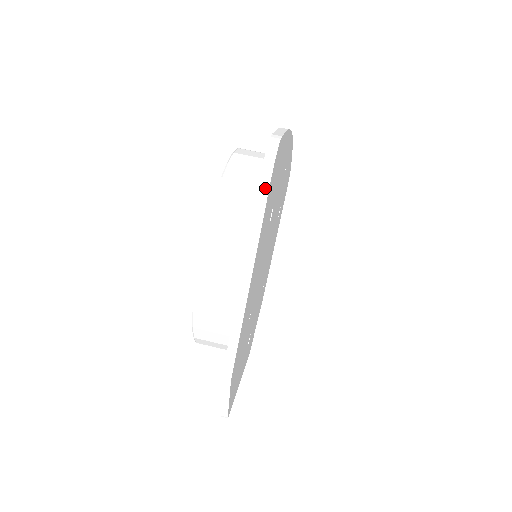
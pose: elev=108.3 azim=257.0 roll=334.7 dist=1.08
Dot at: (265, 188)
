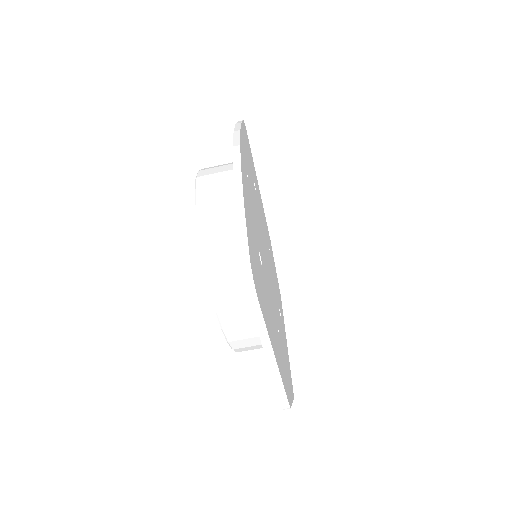
Dot at: (257, 310)
